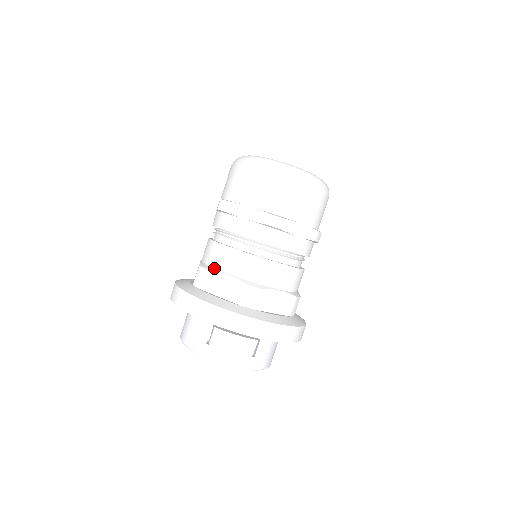
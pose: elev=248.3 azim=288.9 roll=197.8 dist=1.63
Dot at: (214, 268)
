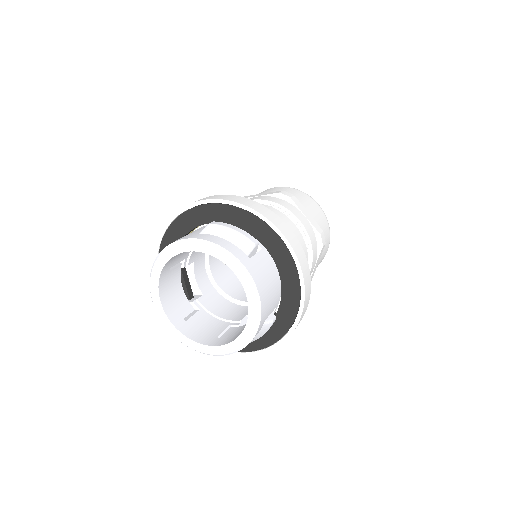
Dot at: occluded
